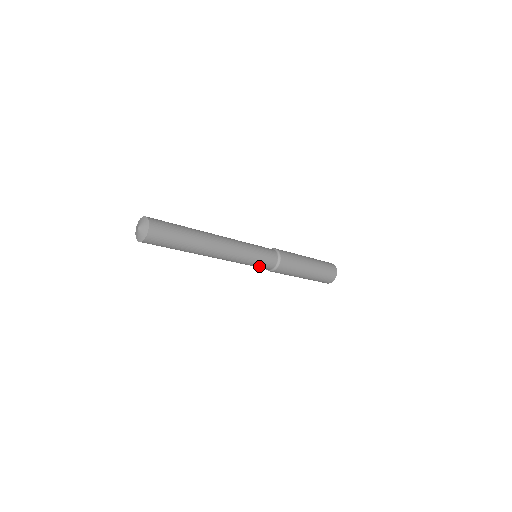
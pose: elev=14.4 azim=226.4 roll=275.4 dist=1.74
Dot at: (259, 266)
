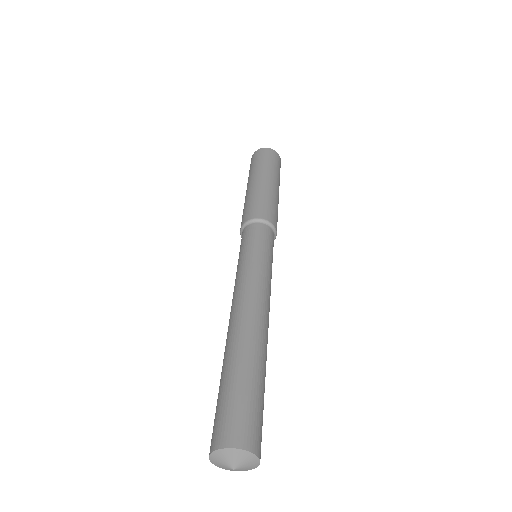
Dot at: occluded
